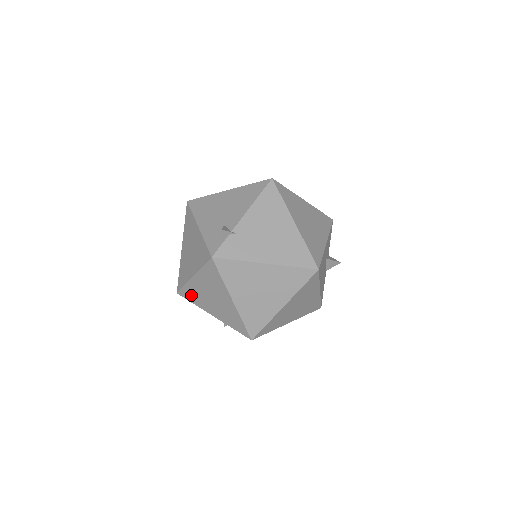
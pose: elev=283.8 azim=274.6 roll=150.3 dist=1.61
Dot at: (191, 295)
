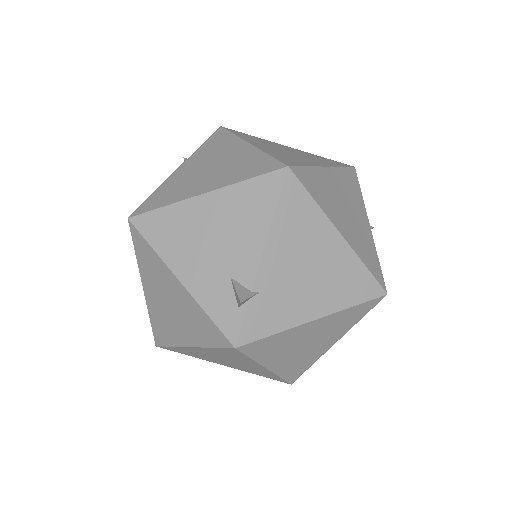
Dot at: (184, 352)
